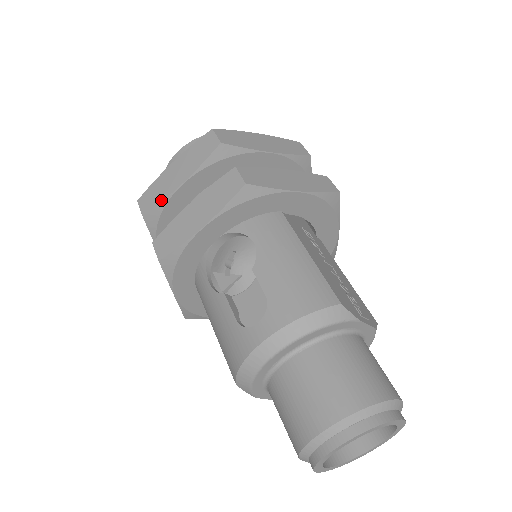
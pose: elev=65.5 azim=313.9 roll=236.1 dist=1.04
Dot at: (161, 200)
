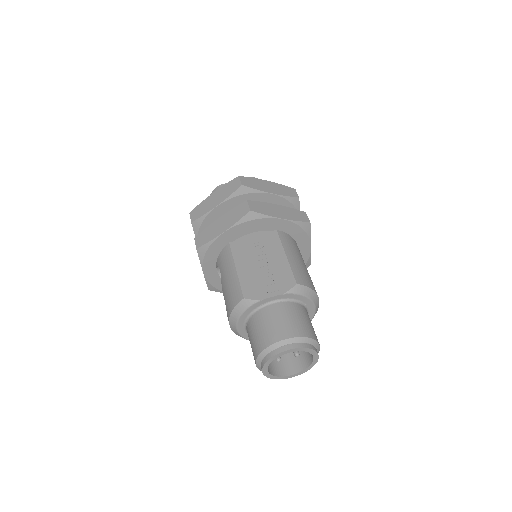
Dot at: occluded
